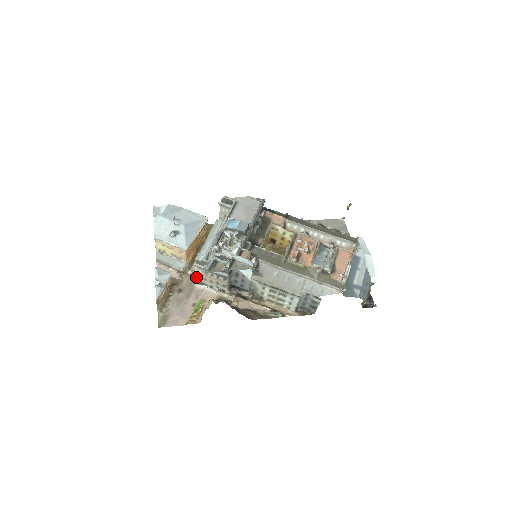
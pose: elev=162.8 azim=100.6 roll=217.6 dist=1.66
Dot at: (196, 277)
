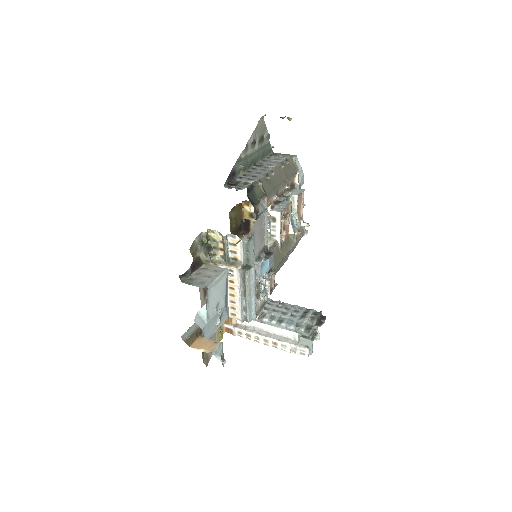
Dot at: occluded
